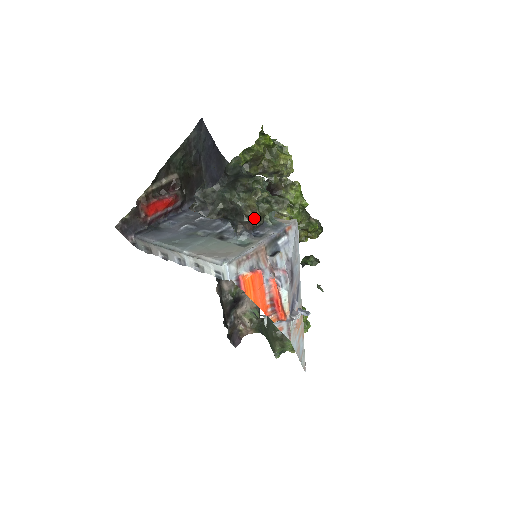
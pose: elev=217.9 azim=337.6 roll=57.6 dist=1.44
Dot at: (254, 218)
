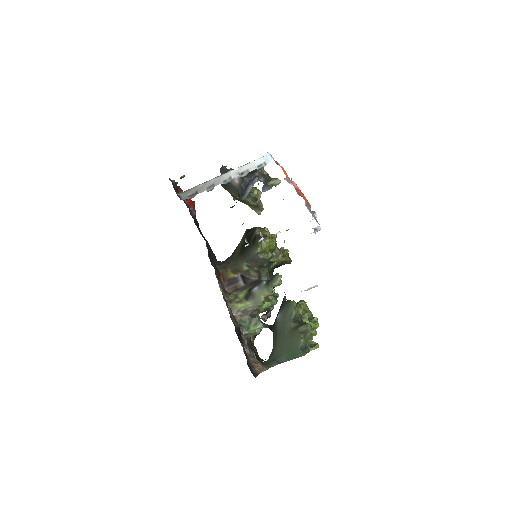
Dot at: (264, 173)
